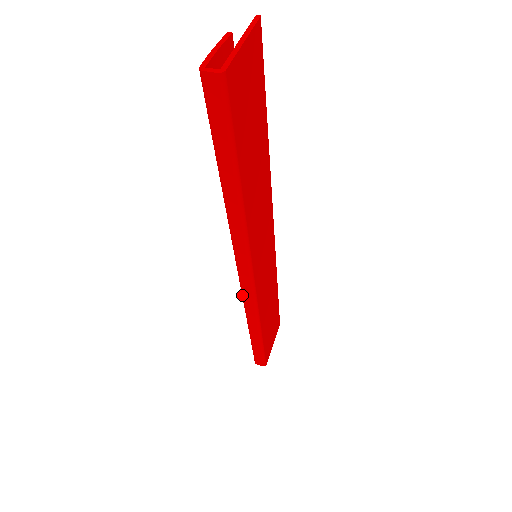
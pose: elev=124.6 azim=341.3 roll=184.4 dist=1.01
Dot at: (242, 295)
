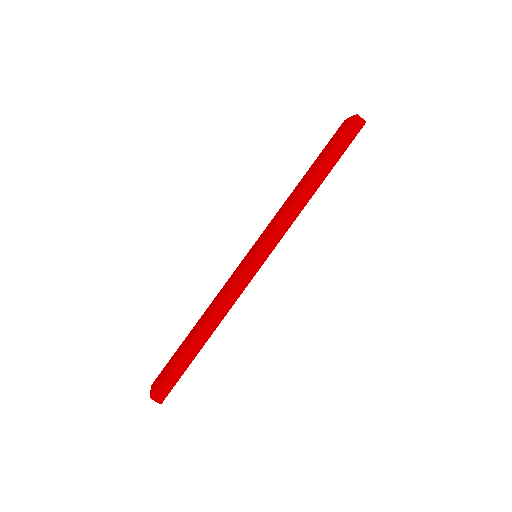
Dot at: (238, 278)
